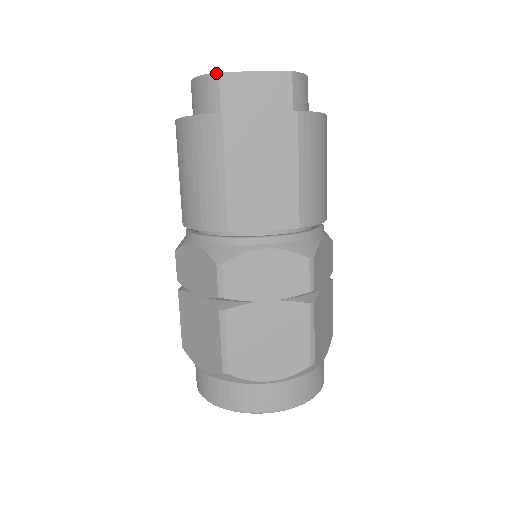
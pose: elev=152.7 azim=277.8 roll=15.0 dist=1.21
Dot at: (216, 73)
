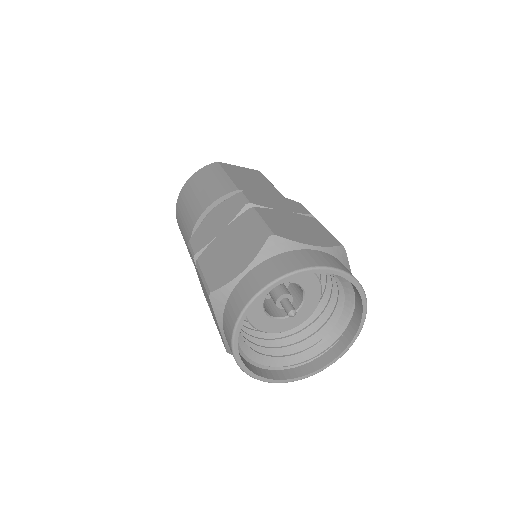
Dot at: occluded
